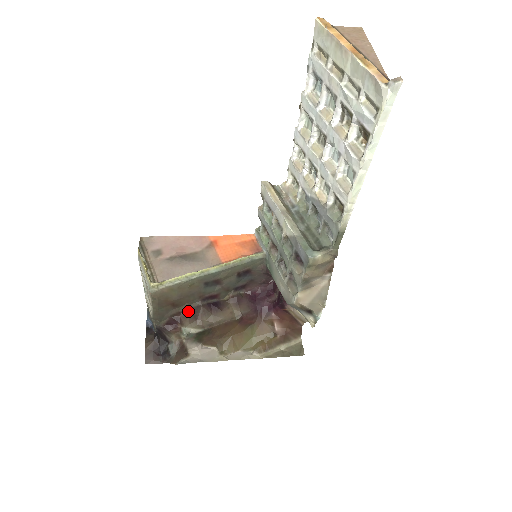
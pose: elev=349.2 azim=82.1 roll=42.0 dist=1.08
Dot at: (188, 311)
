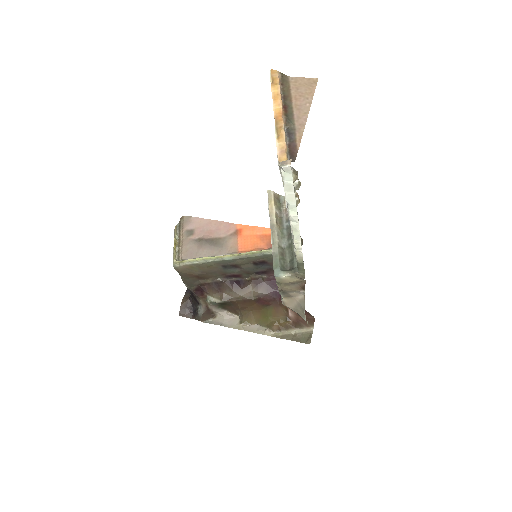
Dot at: (212, 284)
